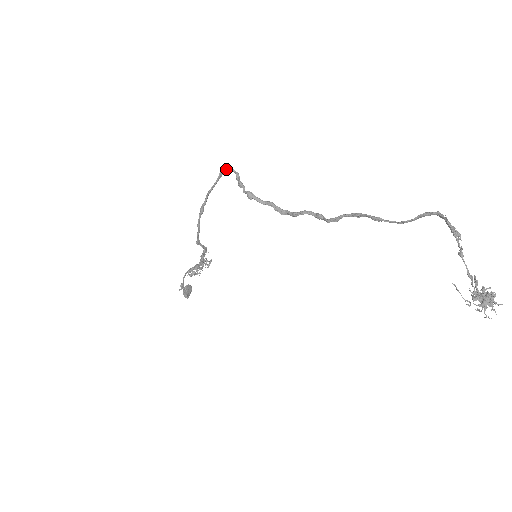
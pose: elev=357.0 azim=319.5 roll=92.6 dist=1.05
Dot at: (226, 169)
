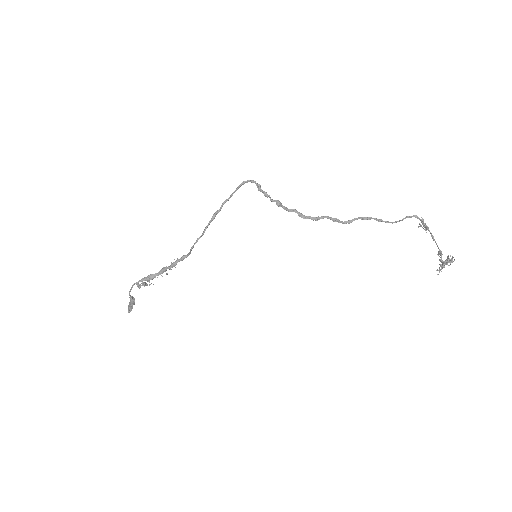
Dot at: (249, 181)
